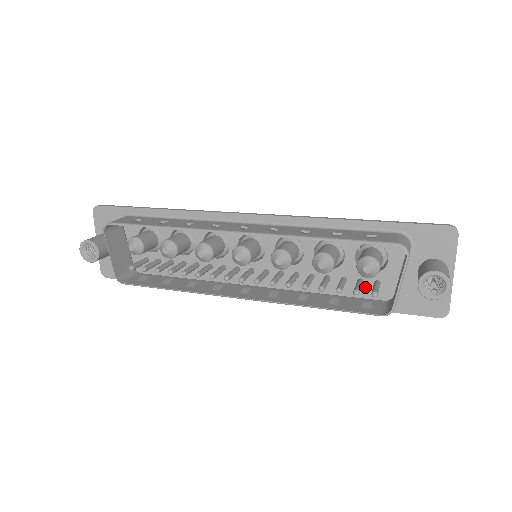
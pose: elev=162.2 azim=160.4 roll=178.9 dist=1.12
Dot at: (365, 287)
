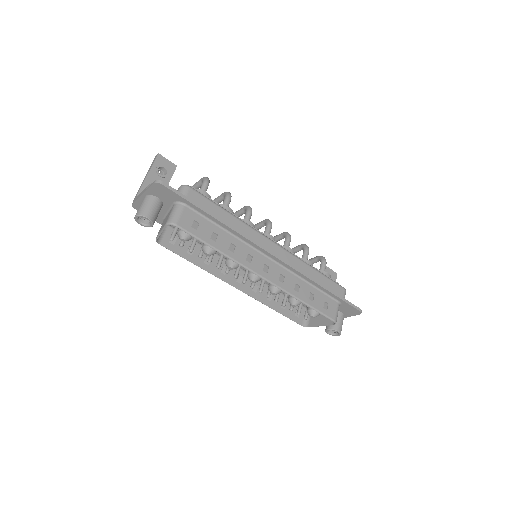
Dot at: occluded
